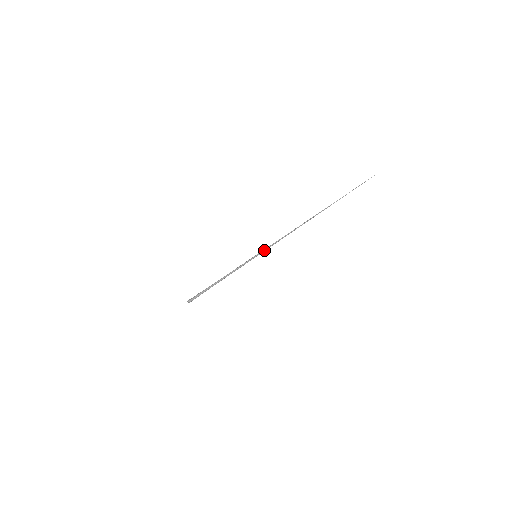
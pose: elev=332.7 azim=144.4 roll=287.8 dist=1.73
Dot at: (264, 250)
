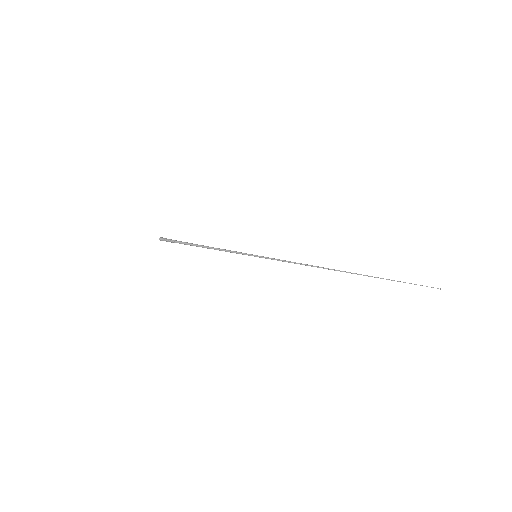
Dot at: (268, 257)
